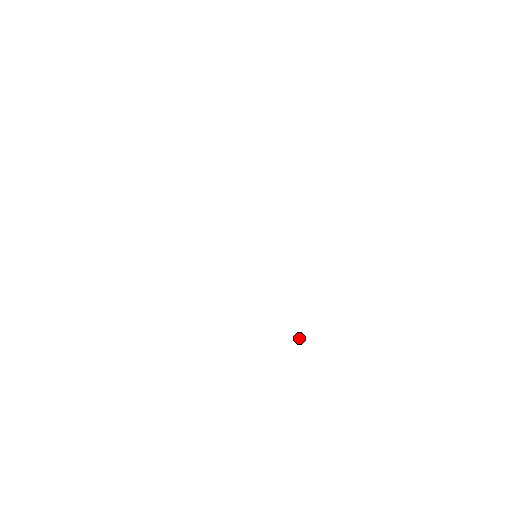
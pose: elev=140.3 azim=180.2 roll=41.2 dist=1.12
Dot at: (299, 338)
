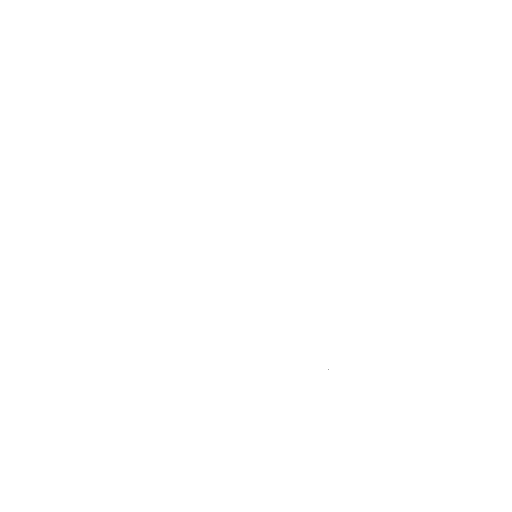
Dot at: occluded
